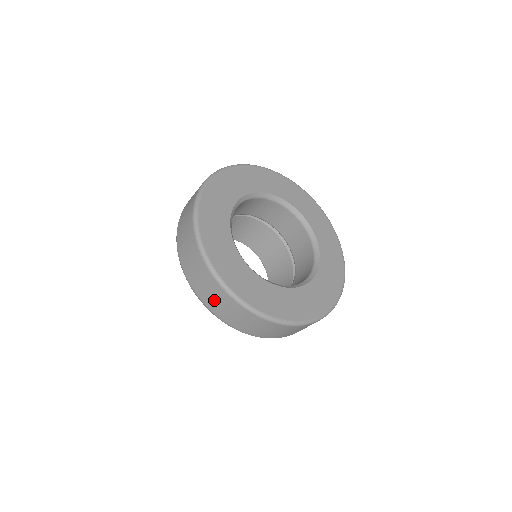
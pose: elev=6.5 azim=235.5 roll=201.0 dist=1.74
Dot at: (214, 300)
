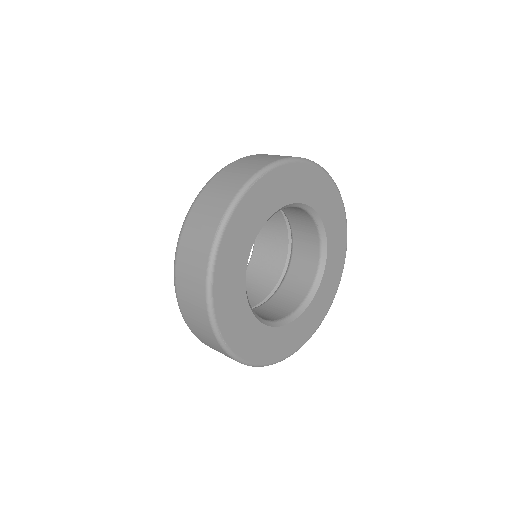
Dot at: (188, 275)
